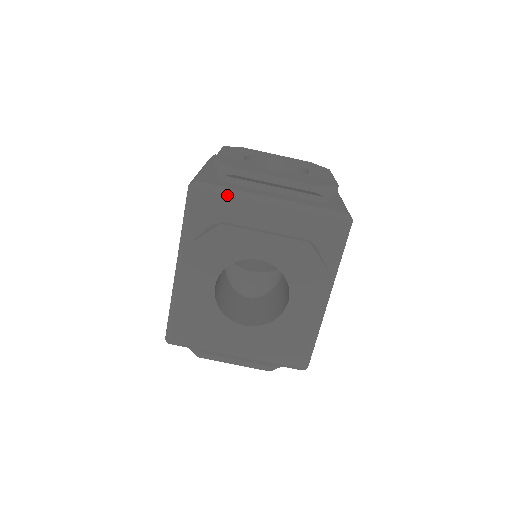
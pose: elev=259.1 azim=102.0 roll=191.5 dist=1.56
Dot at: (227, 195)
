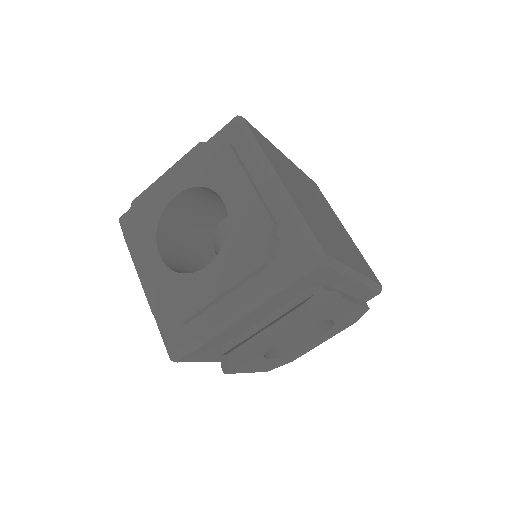
Dot at: (205, 343)
